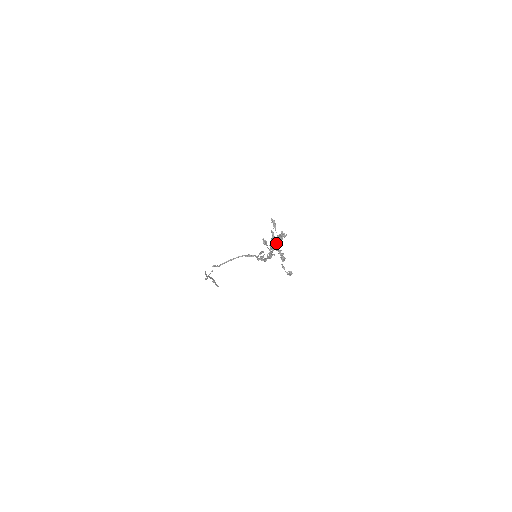
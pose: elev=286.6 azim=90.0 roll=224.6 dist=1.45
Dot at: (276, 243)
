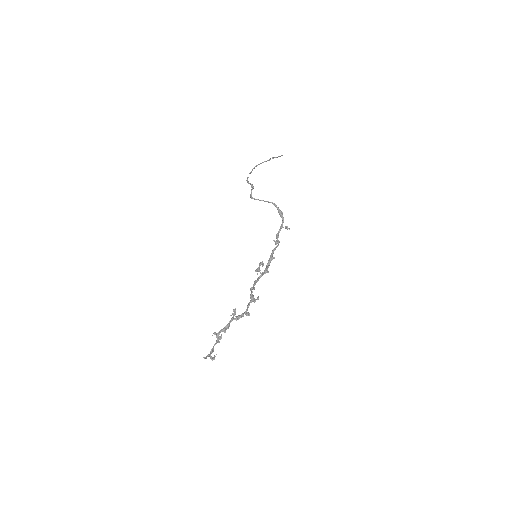
Dot at: (222, 329)
